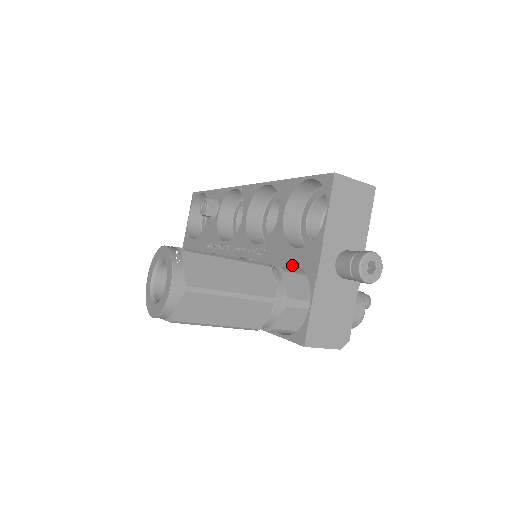
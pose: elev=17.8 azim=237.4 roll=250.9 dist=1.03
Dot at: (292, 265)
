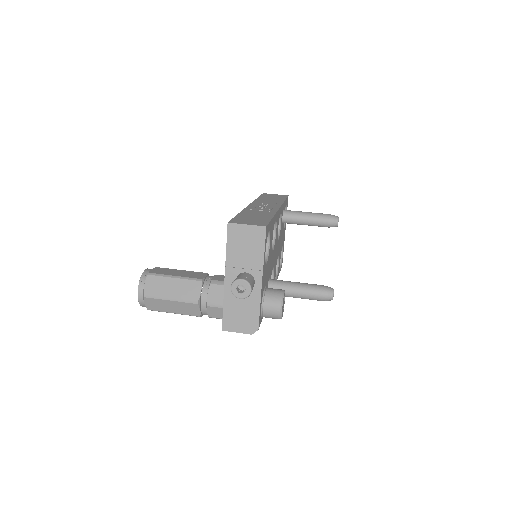
Dot at: occluded
